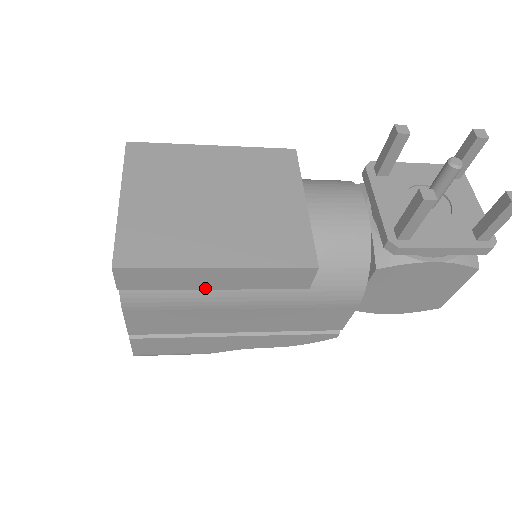
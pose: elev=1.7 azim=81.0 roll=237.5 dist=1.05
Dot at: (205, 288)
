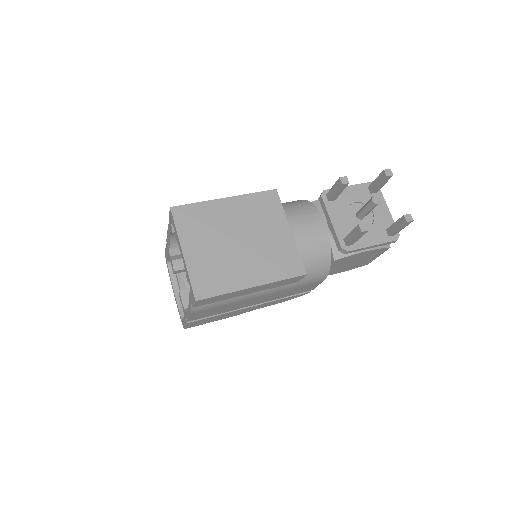
Dot at: (242, 295)
